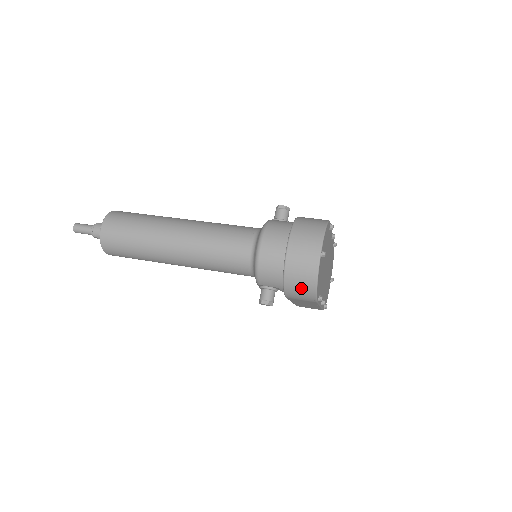
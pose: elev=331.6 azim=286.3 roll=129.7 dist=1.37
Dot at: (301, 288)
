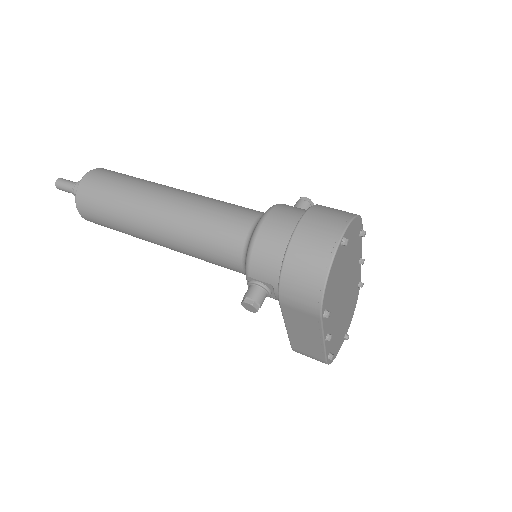
Dot at: (303, 283)
